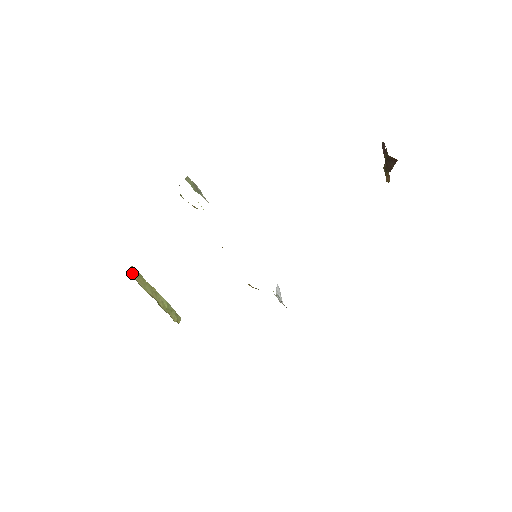
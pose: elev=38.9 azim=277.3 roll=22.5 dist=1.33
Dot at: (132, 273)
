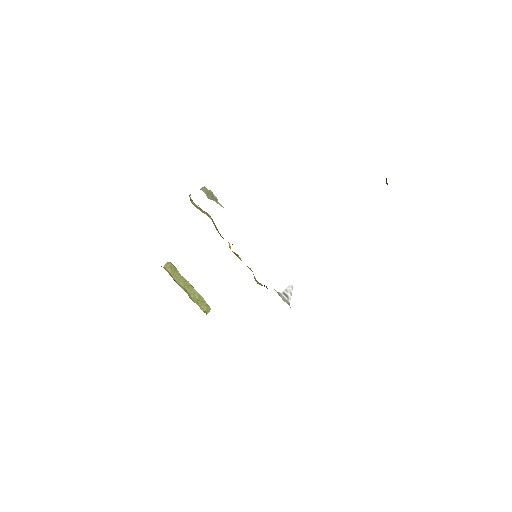
Dot at: (168, 268)
